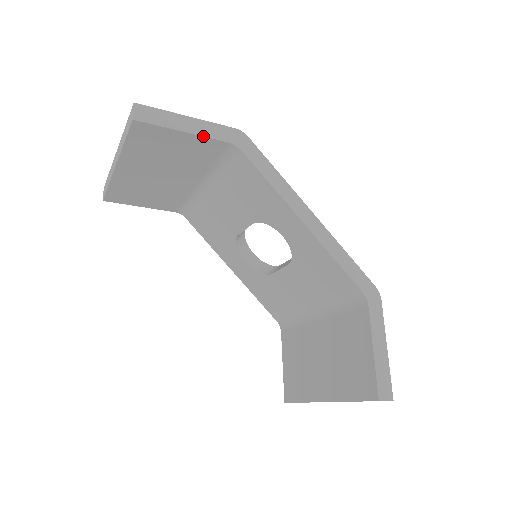
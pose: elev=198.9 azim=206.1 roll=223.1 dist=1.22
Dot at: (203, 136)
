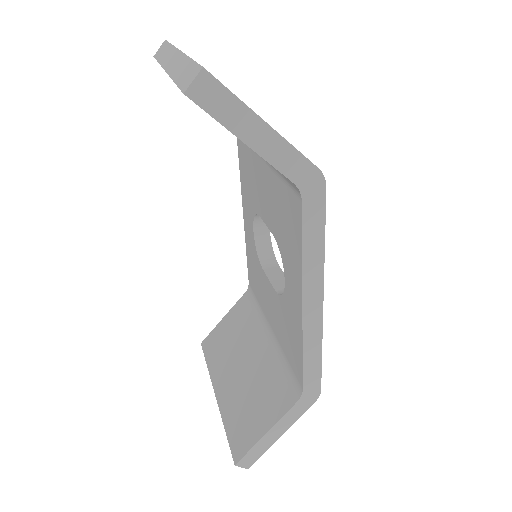
Dot at: (267, 160)
